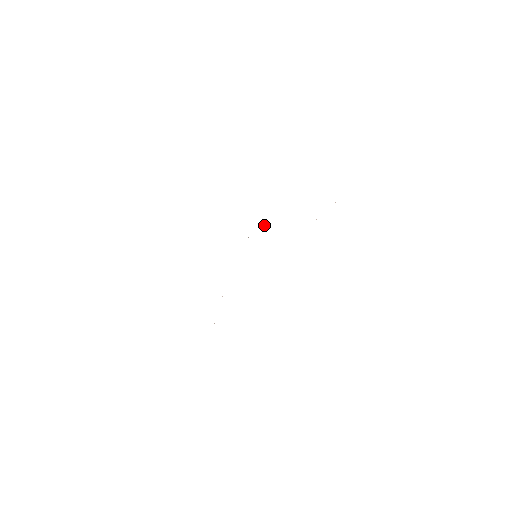
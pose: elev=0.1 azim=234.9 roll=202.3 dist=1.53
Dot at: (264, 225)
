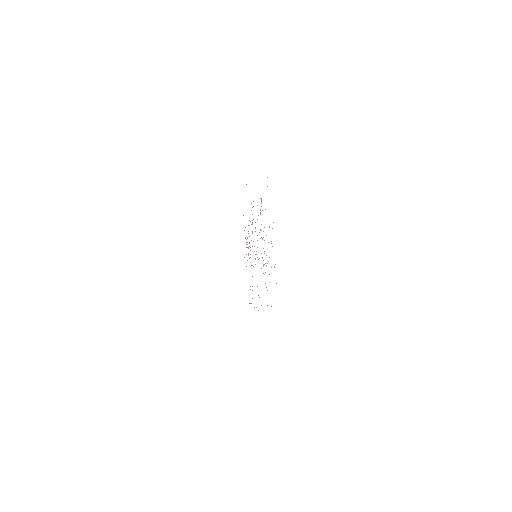
Dot at: (255, 228)
